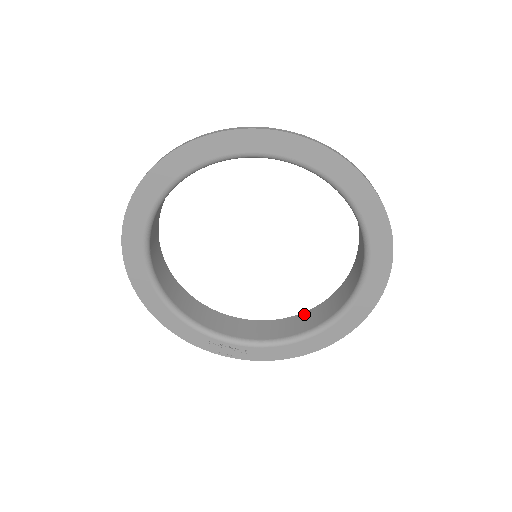
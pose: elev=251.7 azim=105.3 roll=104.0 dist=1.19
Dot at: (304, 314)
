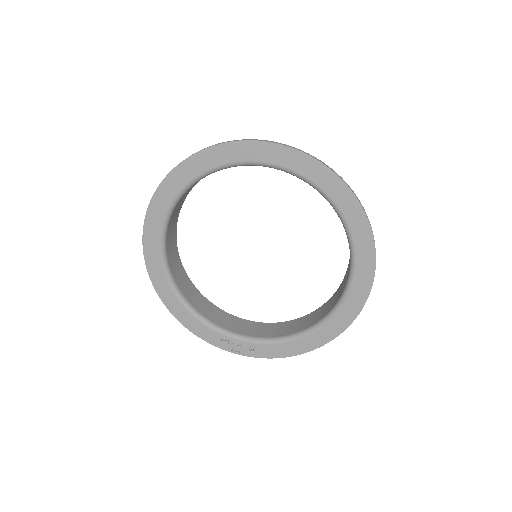
Dot at: (308, 315)
